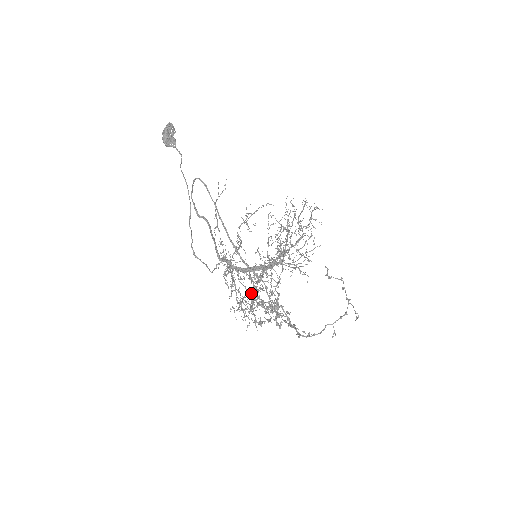
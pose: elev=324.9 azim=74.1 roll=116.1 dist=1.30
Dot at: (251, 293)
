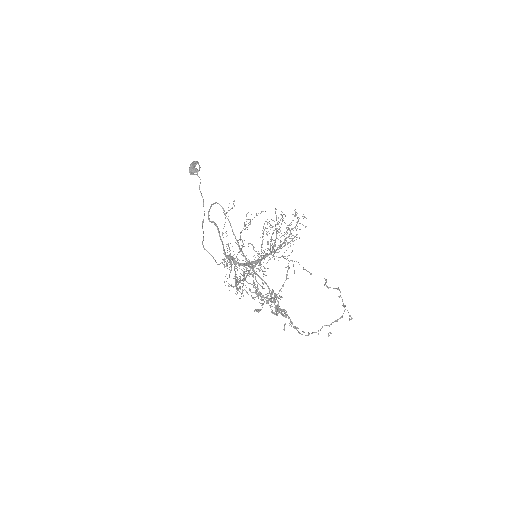
Dot at: occluded
